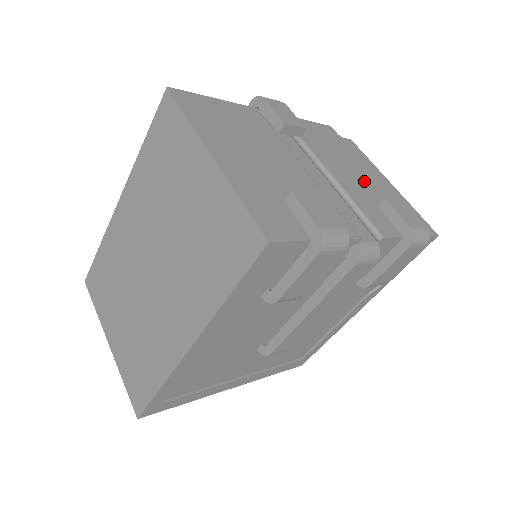
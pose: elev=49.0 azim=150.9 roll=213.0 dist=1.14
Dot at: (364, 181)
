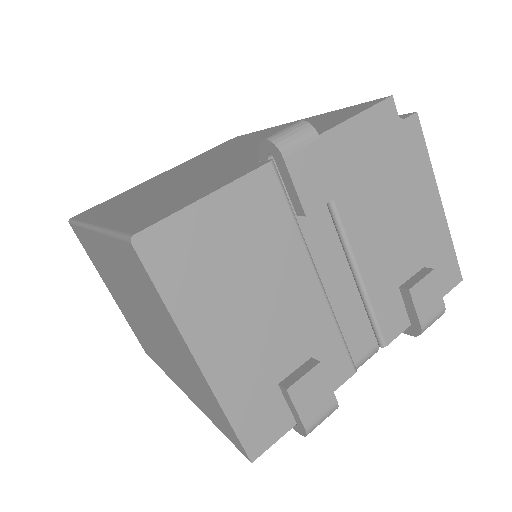
Dot at: (400, 233)
